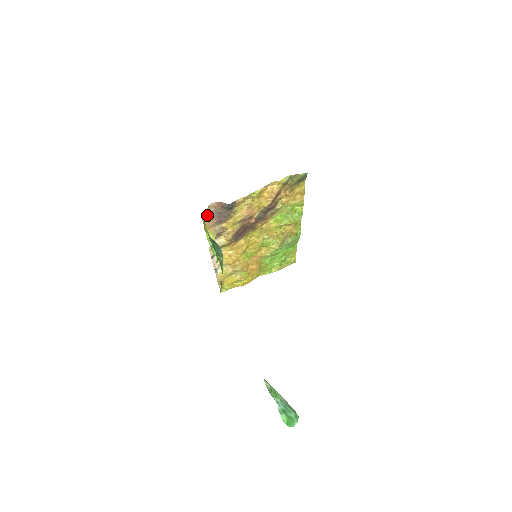
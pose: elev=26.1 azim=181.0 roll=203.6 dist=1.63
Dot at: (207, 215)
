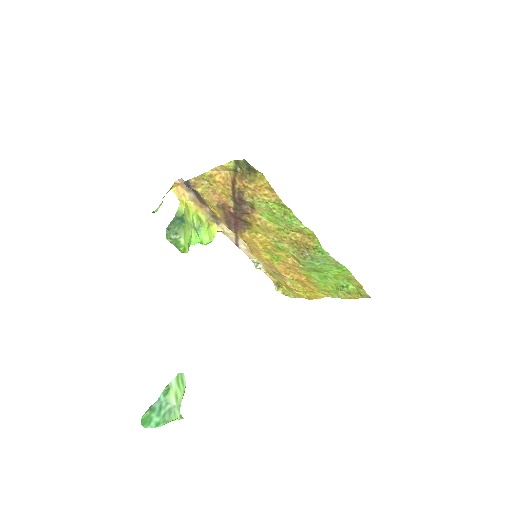
Dot at: (186, 192)
